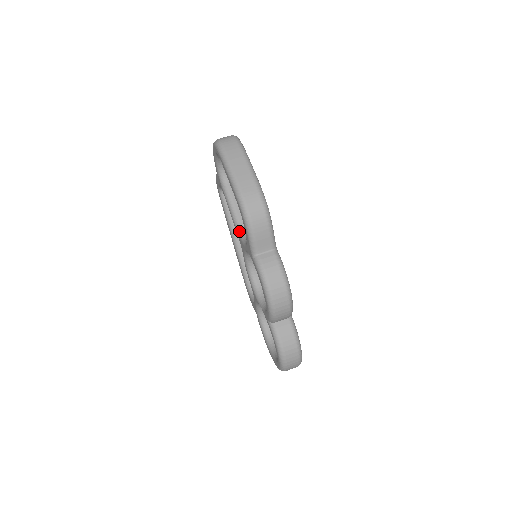
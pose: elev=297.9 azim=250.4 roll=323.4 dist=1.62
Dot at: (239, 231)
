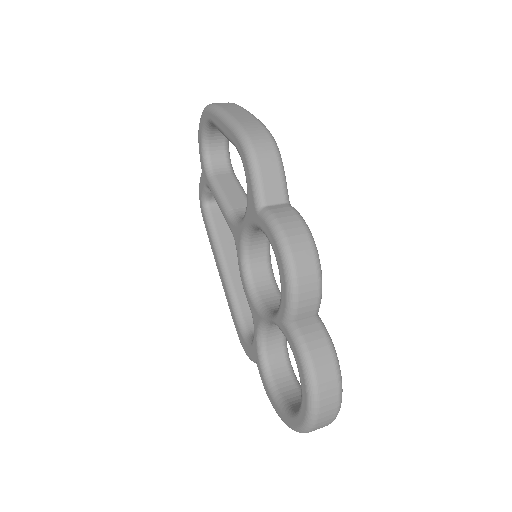
Dot at: (232, 218)
